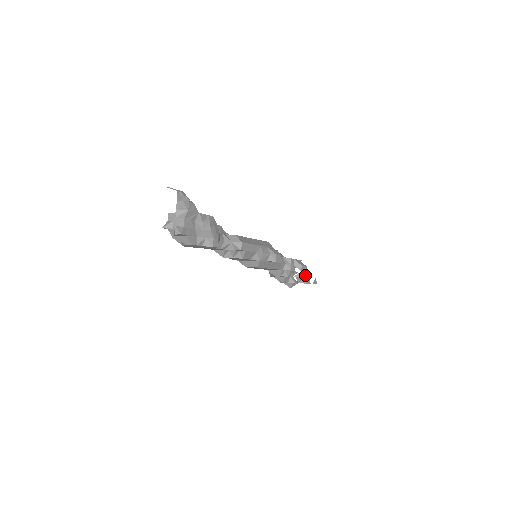
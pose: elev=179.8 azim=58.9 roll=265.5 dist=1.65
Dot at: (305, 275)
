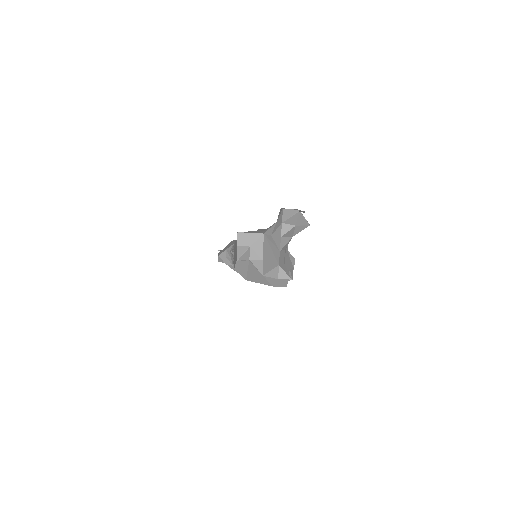
Dot at: occluded
